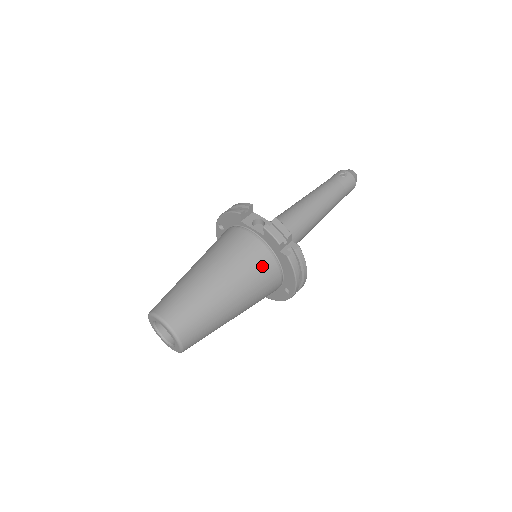
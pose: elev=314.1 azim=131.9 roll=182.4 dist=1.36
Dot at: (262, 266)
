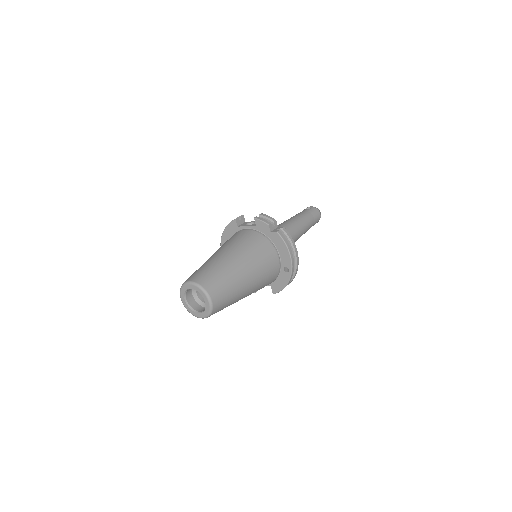
Dot at: (260, 245)
